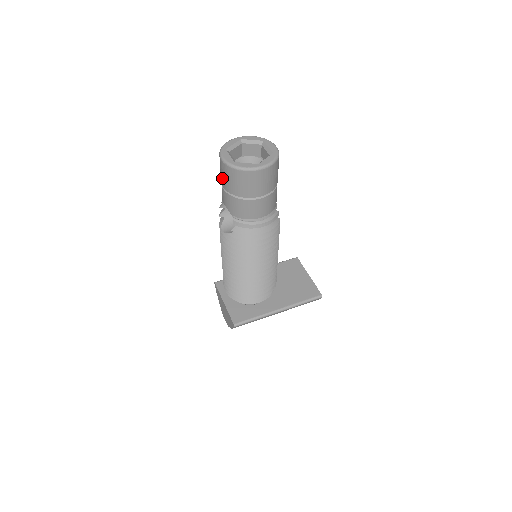
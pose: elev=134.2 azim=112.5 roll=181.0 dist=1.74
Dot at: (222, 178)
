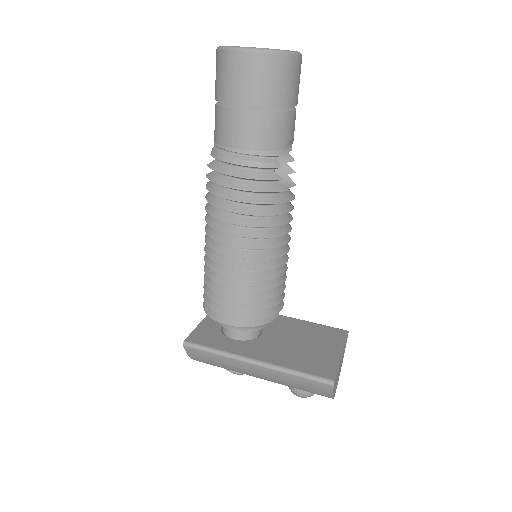
Dot at: occluded
